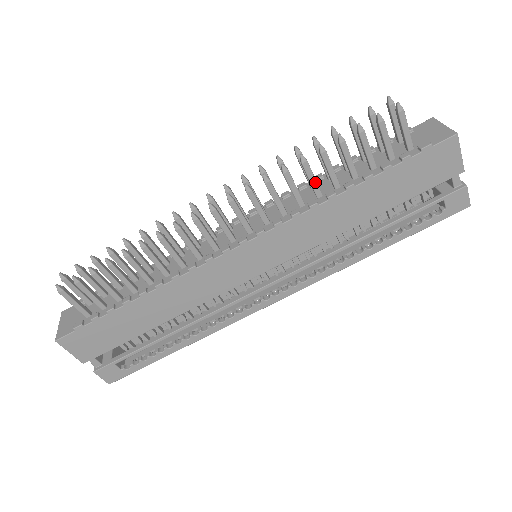
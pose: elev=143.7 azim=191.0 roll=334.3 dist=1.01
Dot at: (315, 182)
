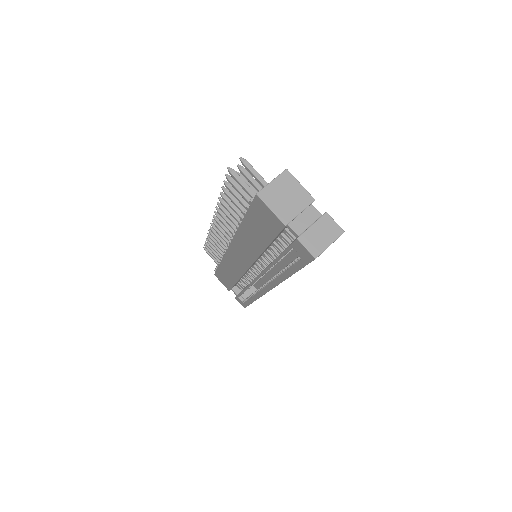
Dot at: (233, 216)
